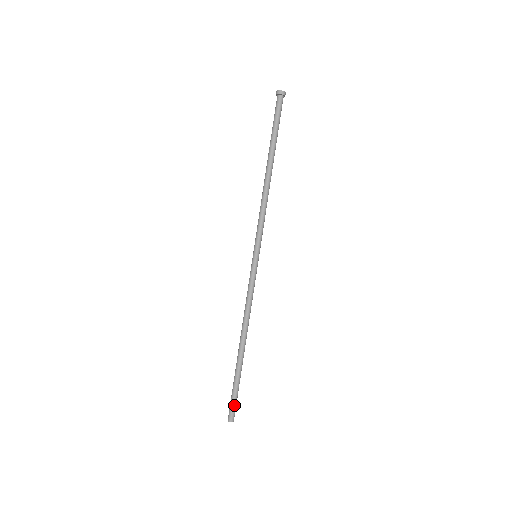
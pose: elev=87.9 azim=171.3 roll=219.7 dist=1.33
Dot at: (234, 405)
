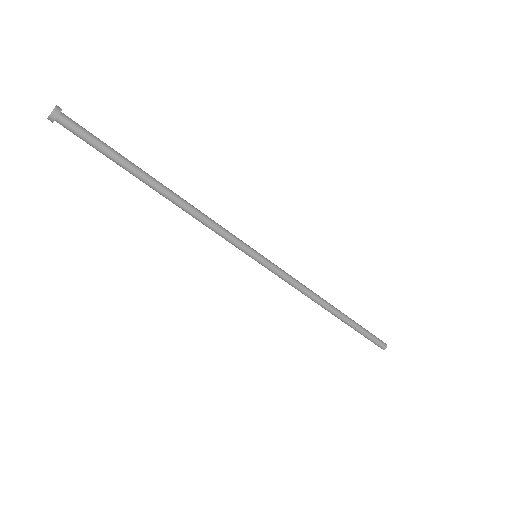
Dot at: (375, 341)
